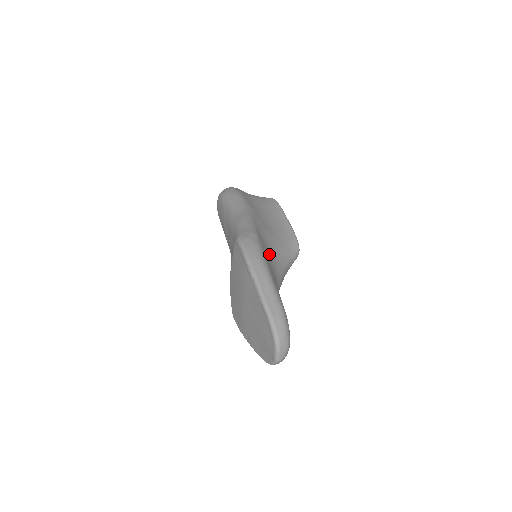
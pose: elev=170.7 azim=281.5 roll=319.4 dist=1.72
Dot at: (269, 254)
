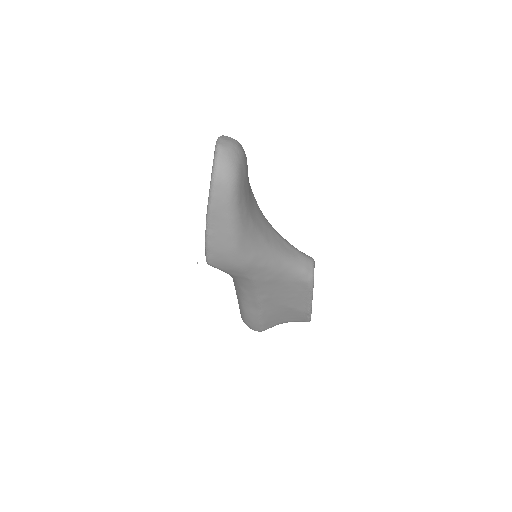
Dot at: occluded
